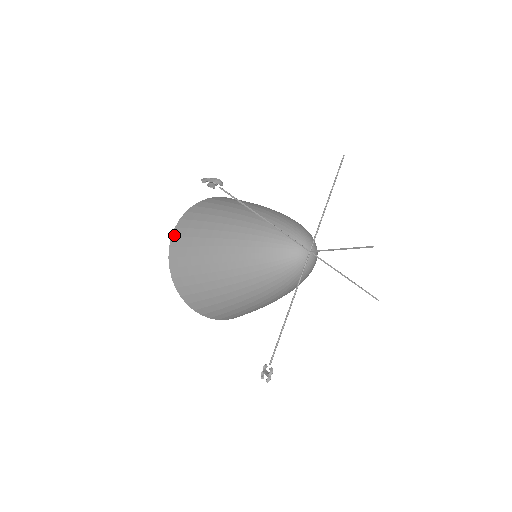
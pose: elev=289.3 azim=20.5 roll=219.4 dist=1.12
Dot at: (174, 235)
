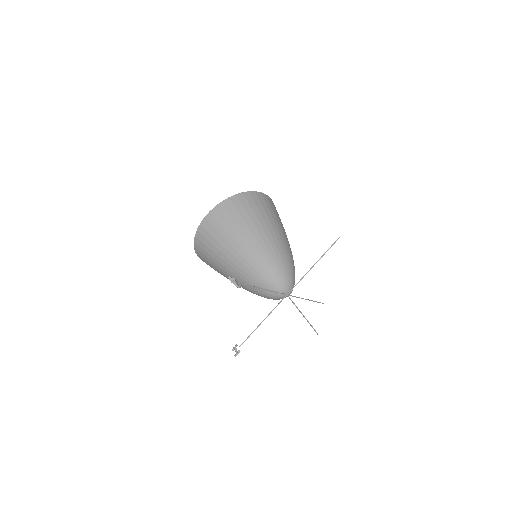
Dot at: (202, 224)
